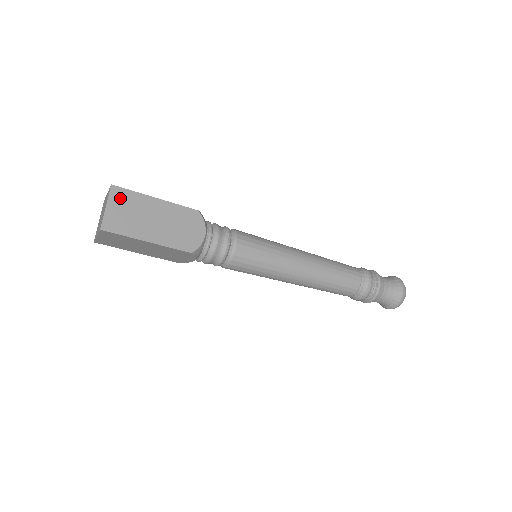
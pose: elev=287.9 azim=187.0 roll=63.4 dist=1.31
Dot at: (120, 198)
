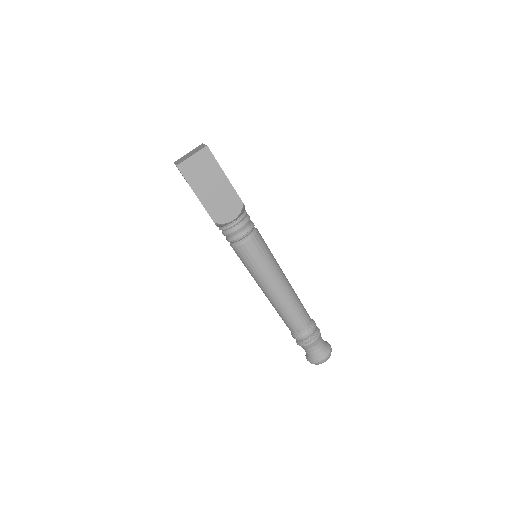
Dot at: (205, 157)
